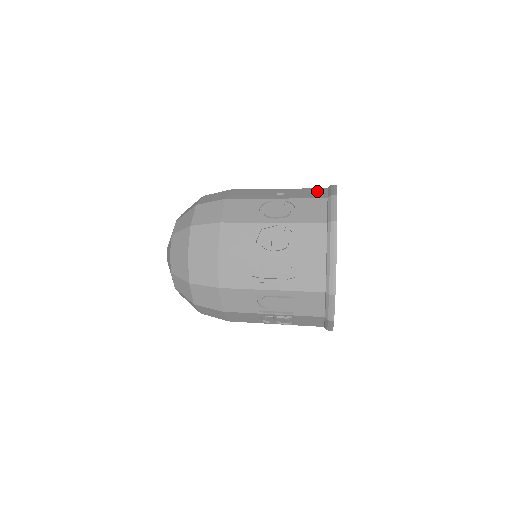
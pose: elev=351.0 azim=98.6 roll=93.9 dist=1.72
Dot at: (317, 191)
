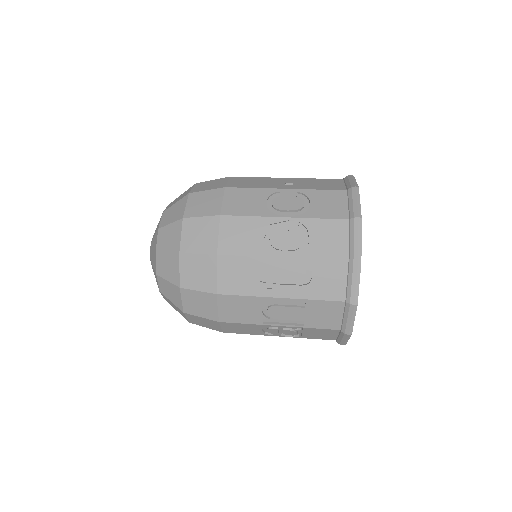
Dot at: (332, 182)
